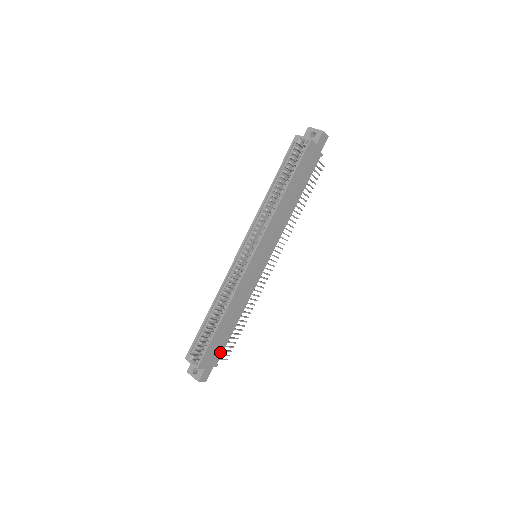
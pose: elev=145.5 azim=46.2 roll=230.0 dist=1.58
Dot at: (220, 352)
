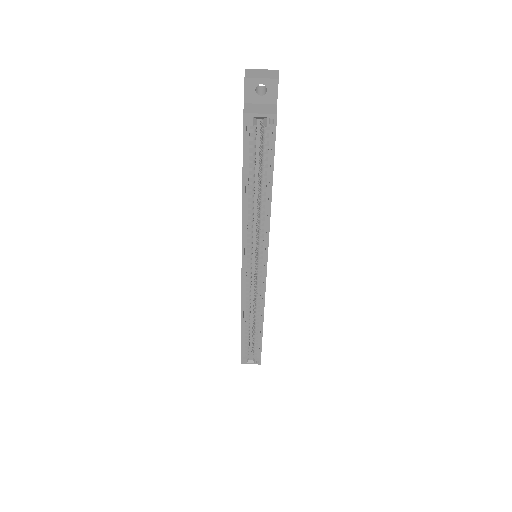
Dot at: occluded
